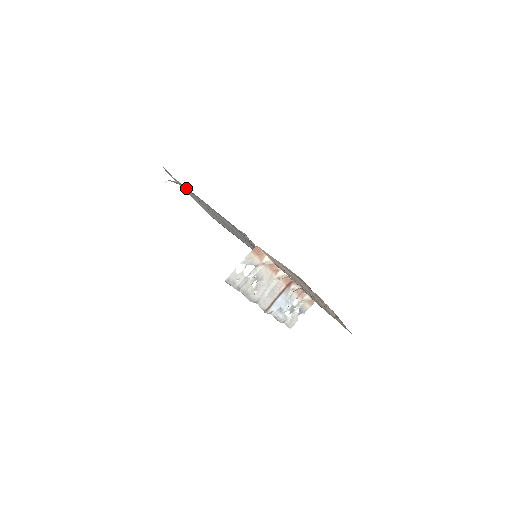
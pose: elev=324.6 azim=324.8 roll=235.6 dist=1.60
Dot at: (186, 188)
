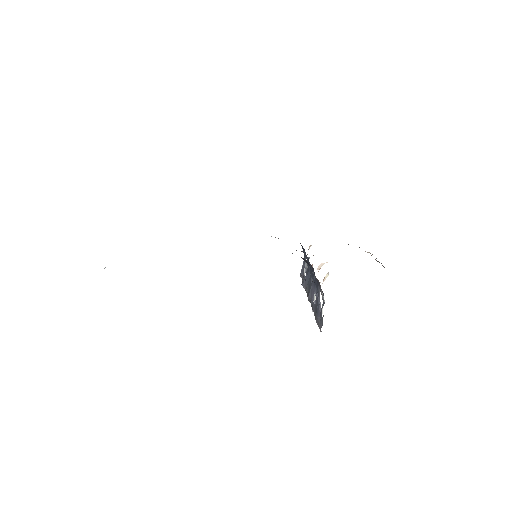
Dot at: occluded
